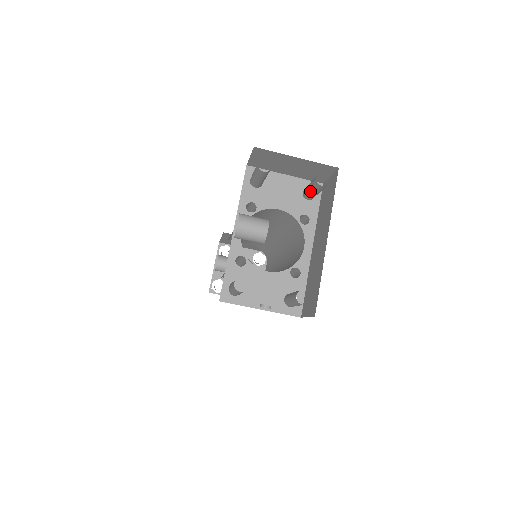
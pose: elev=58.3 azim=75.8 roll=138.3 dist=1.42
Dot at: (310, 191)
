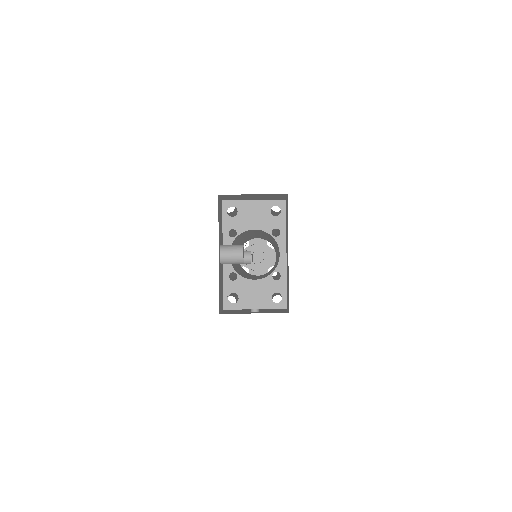
Dot at: (272, 213)
